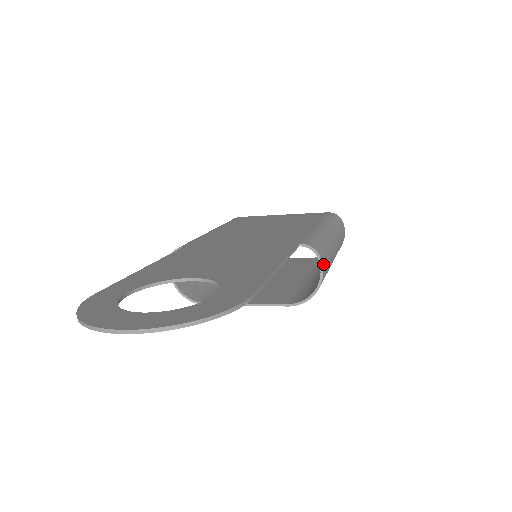
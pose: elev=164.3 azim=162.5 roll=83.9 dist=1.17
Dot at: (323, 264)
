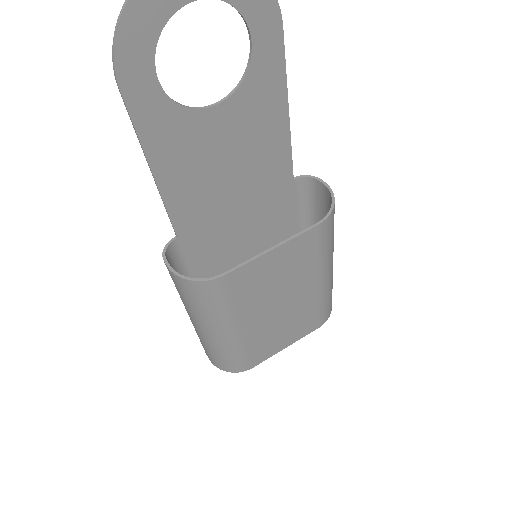
Dot at: (323, 184)
